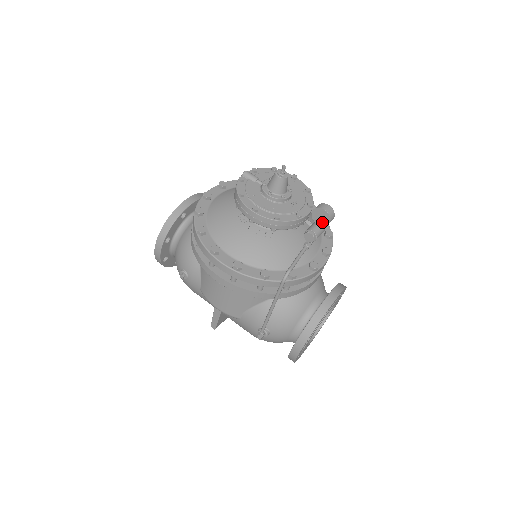
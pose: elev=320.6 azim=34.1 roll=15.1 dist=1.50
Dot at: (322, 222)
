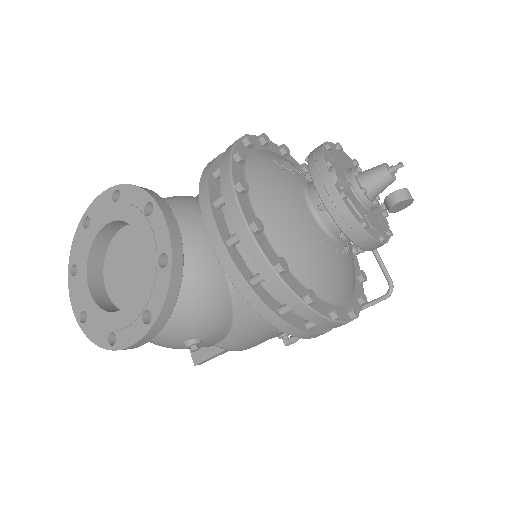
Dot at: (398, 210)
